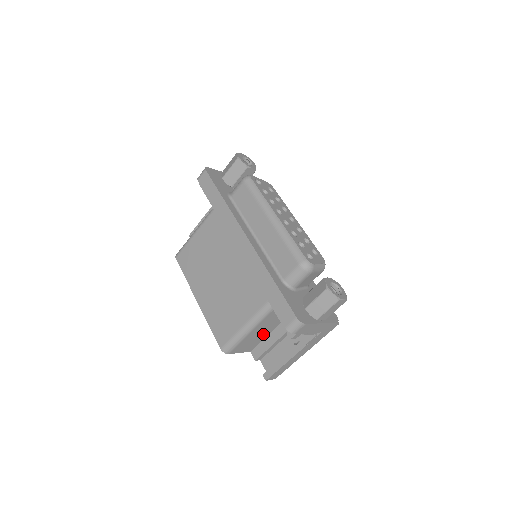
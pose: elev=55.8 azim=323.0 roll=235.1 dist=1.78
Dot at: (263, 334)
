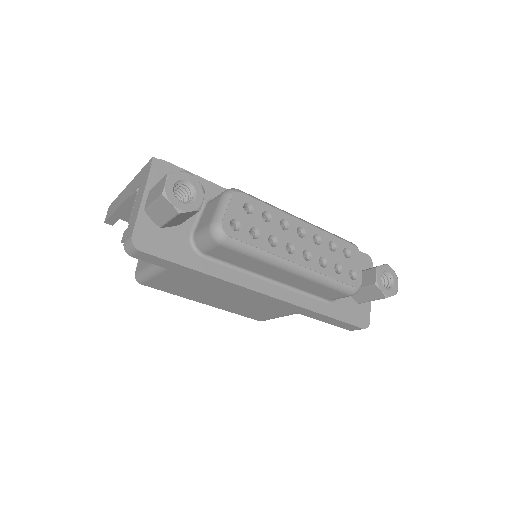
Dot at: occluded
